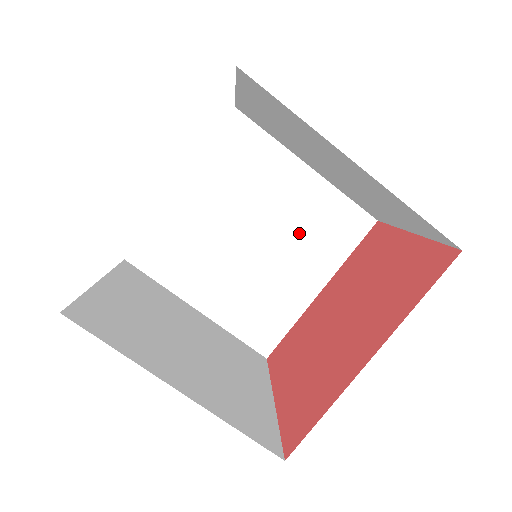
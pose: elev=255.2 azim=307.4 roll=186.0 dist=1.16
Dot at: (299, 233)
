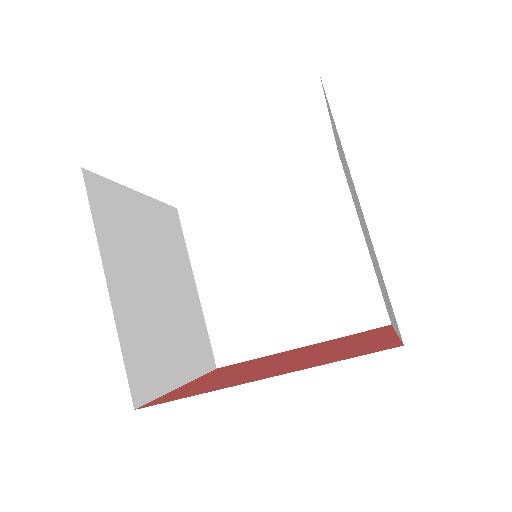
Dot at: (317, 285)
